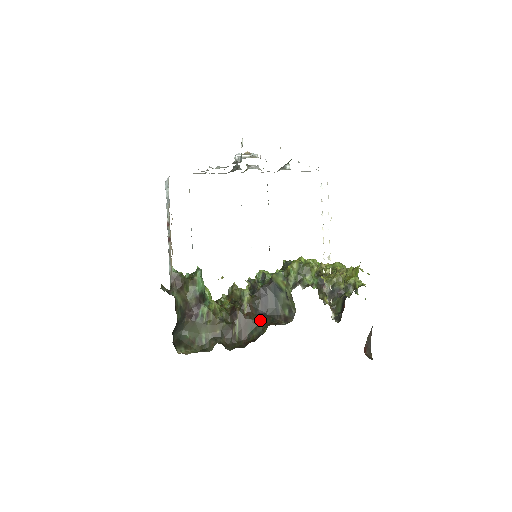
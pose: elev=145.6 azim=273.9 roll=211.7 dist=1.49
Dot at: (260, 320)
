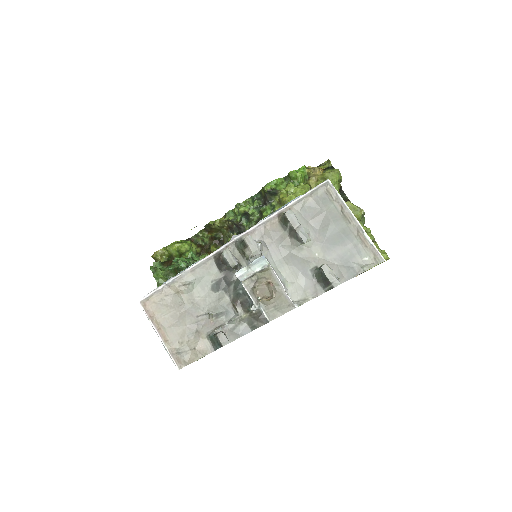
Dot at: occluded
